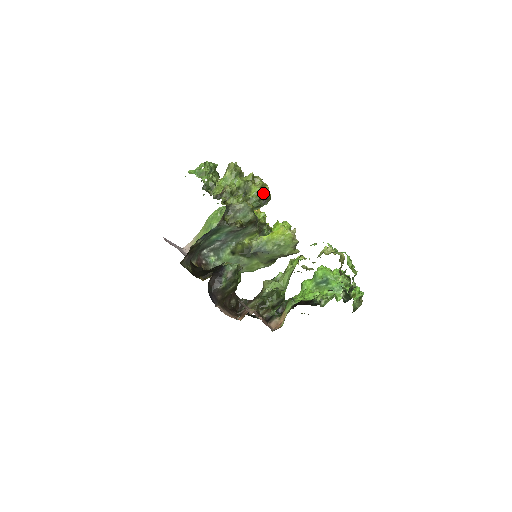
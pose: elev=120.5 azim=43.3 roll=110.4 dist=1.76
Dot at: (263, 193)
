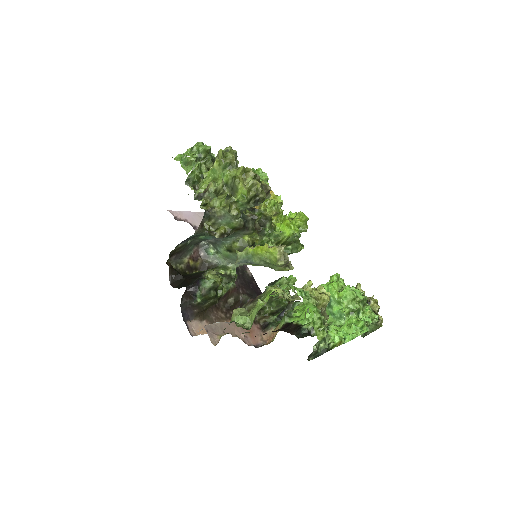
Dot at: (252, 195)
